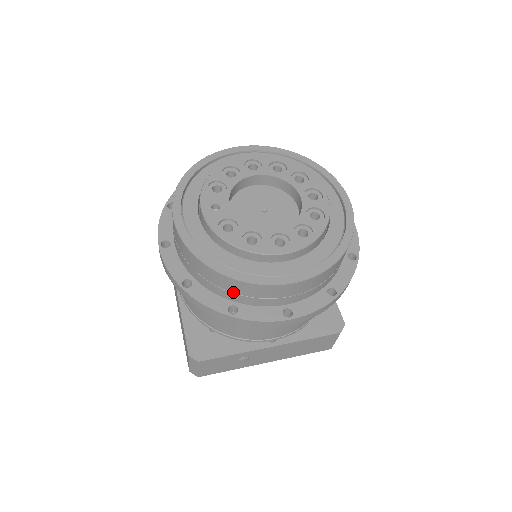
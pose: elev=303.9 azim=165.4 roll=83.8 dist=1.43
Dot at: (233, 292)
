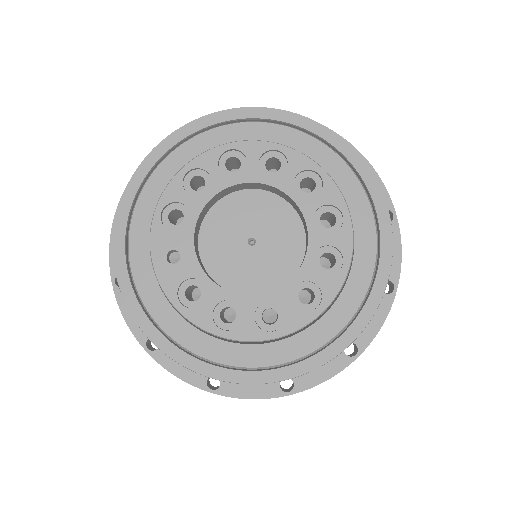
Dot at: occluded
